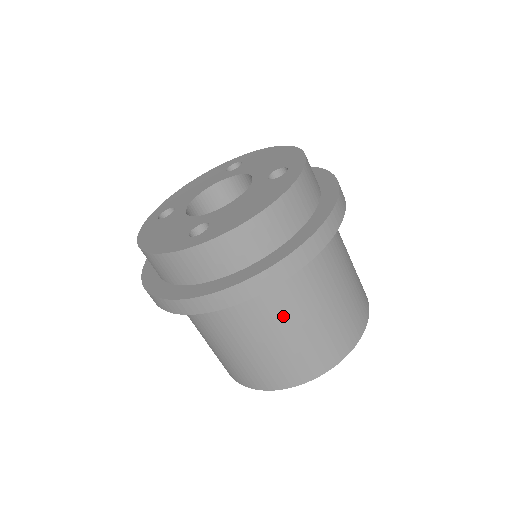
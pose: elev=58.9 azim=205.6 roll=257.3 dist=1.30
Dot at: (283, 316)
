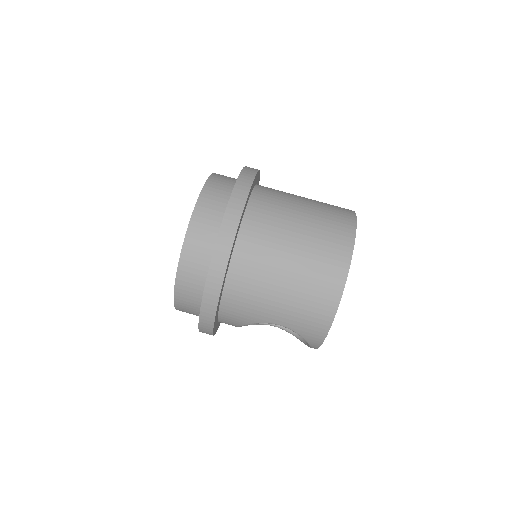
Dot at: (283, 217)
